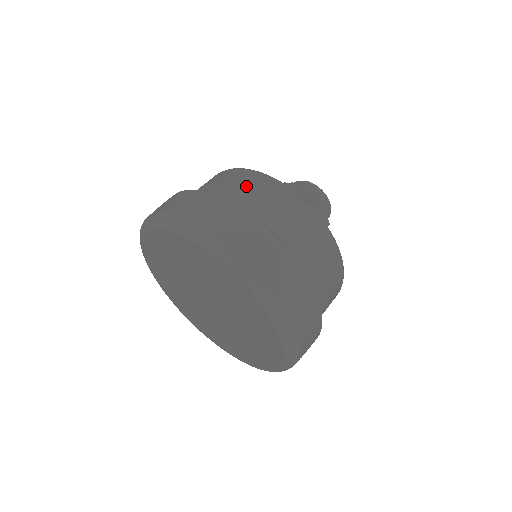
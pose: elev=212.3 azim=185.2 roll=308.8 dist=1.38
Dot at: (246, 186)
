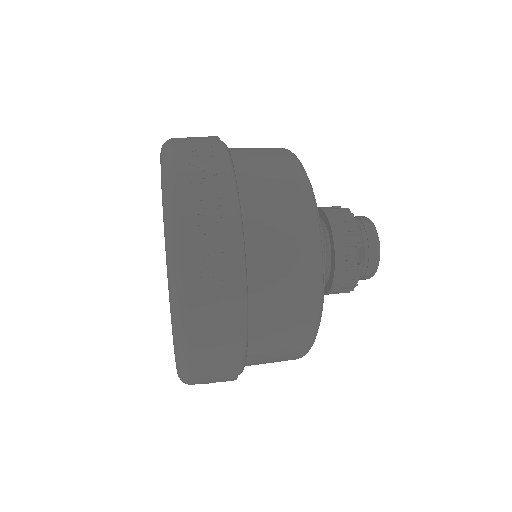
Dot at: (283, 240)
